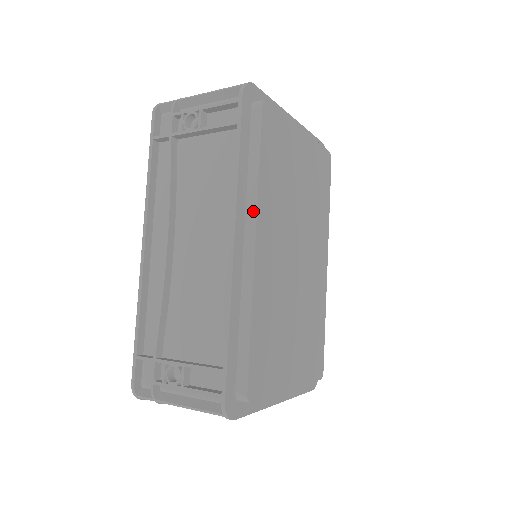
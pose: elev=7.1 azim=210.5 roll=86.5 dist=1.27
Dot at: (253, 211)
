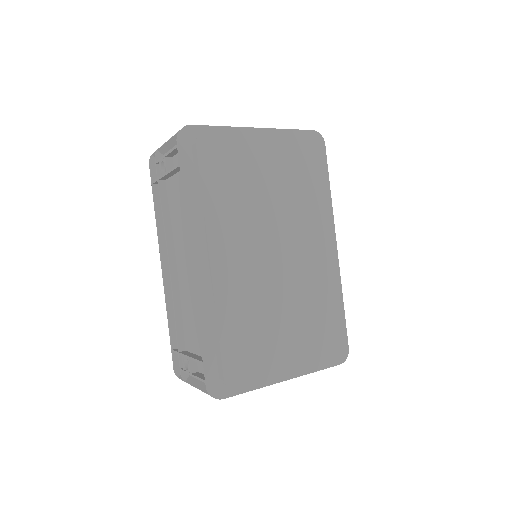
Dot at: (205, 234)
